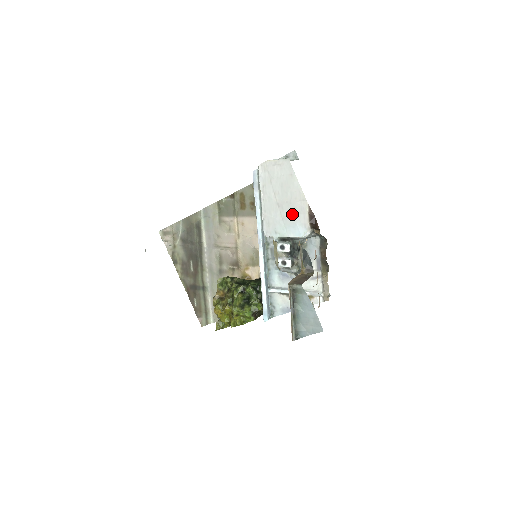
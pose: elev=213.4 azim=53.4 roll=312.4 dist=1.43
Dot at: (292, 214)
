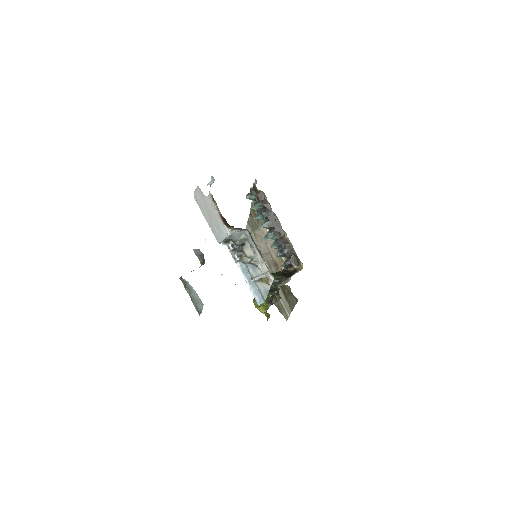
Dot at: (217, 222)
